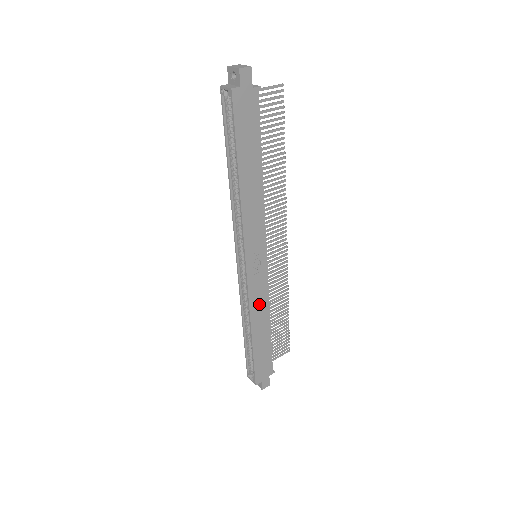
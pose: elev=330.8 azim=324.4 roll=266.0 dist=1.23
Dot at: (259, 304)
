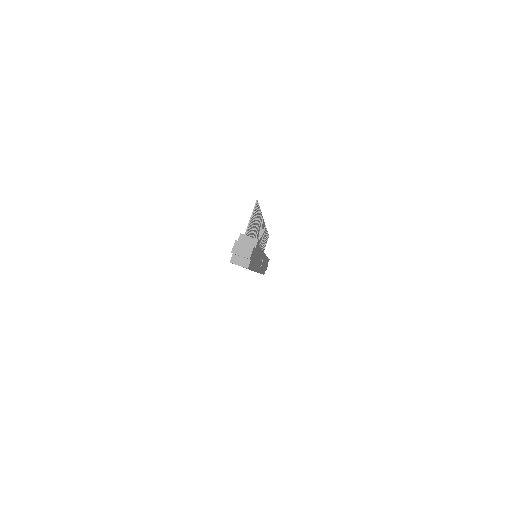
Dot at: (263, 265)
